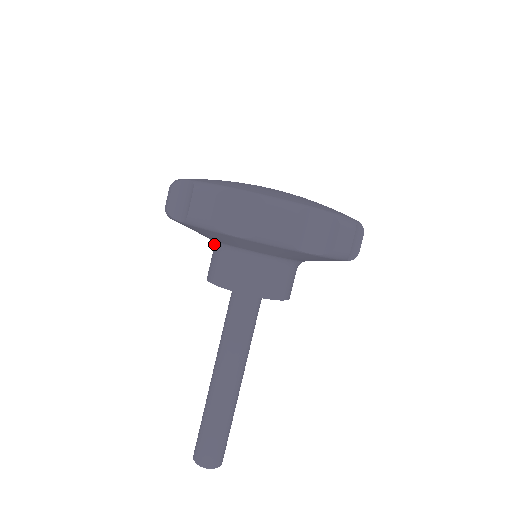
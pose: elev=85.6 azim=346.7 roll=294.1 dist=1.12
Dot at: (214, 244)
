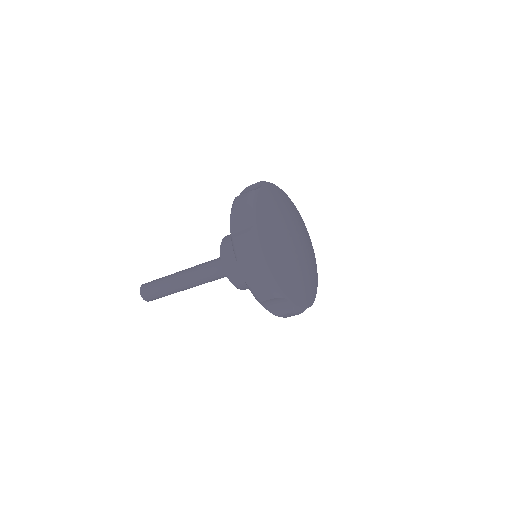
Dot at: occluded
